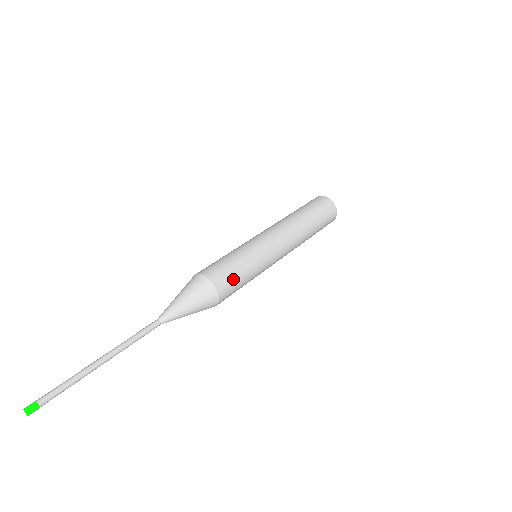
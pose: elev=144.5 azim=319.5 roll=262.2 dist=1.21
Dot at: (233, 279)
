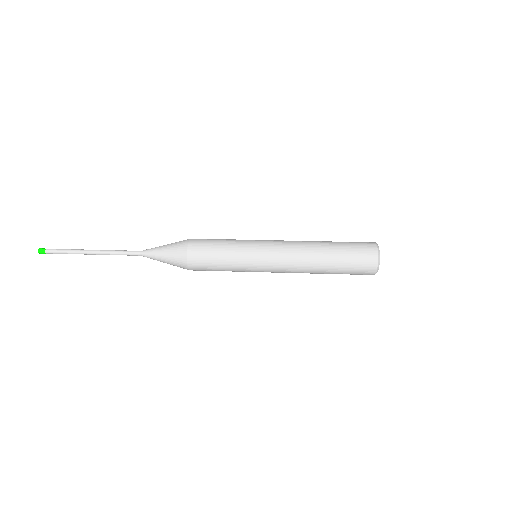
Dot at: (207, 264)
